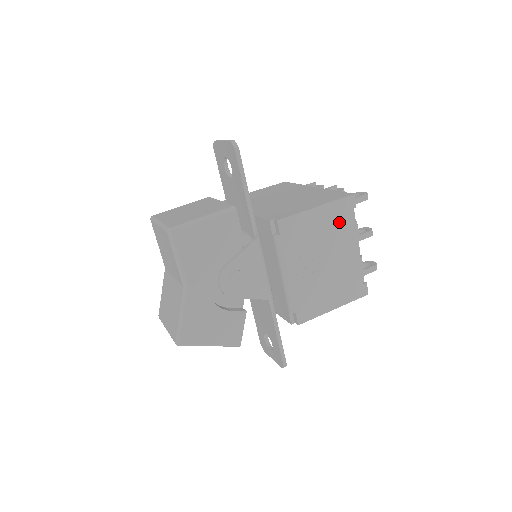
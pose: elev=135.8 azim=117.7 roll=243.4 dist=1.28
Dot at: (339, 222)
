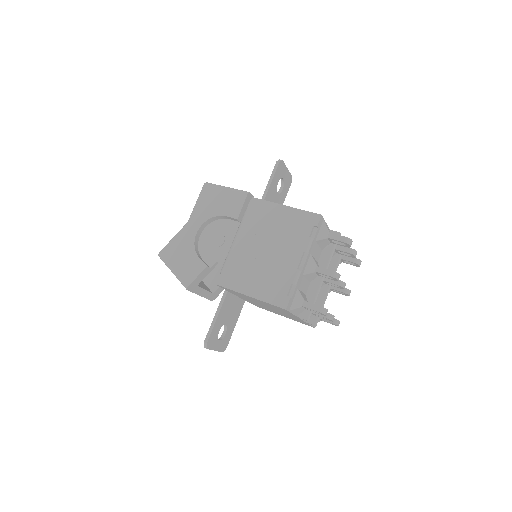
Dot at: (296, 228)
